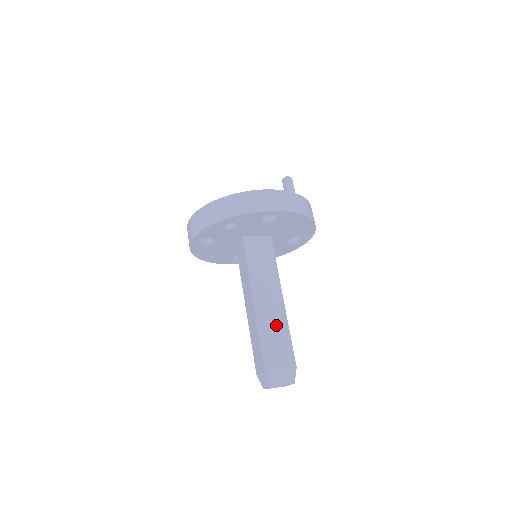
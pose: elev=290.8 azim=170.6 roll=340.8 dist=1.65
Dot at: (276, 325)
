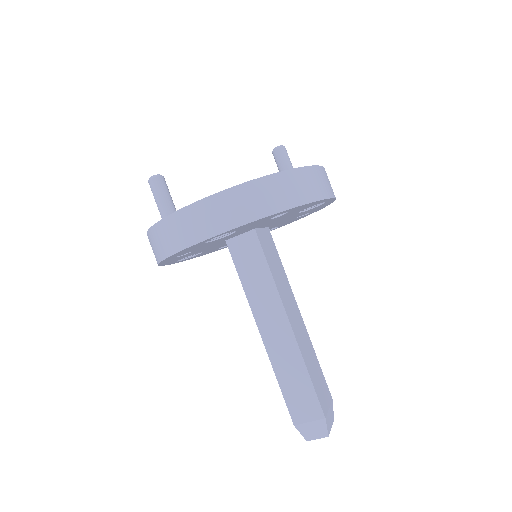
Dot at: (309, 351)
